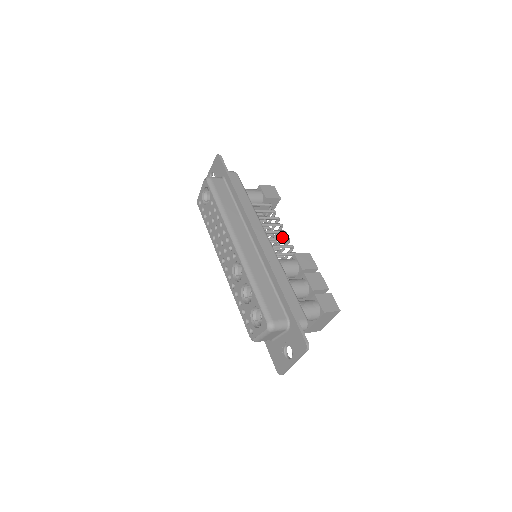
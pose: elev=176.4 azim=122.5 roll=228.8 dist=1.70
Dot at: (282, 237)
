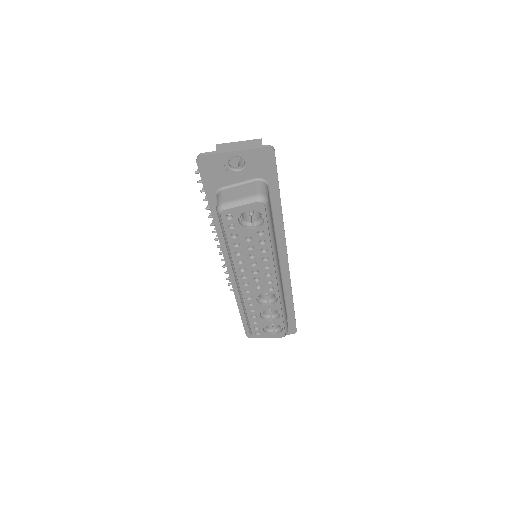
Dot at: occluded
